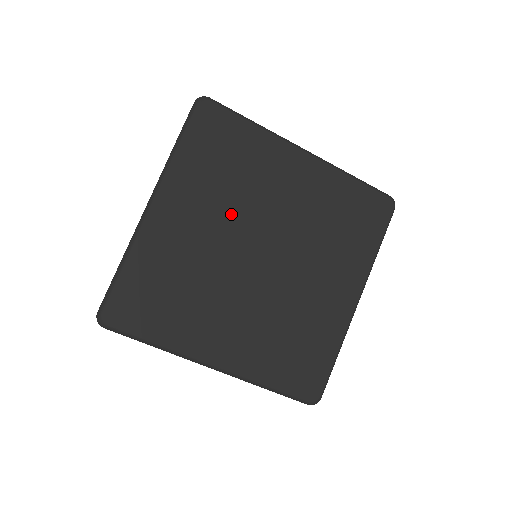
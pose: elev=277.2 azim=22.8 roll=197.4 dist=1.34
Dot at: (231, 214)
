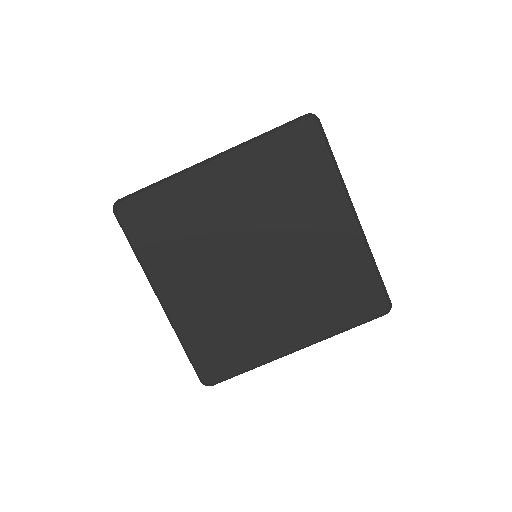
Dot at: (210, 256)
